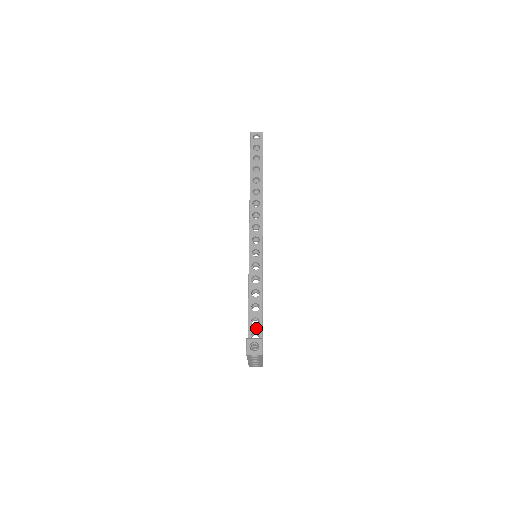
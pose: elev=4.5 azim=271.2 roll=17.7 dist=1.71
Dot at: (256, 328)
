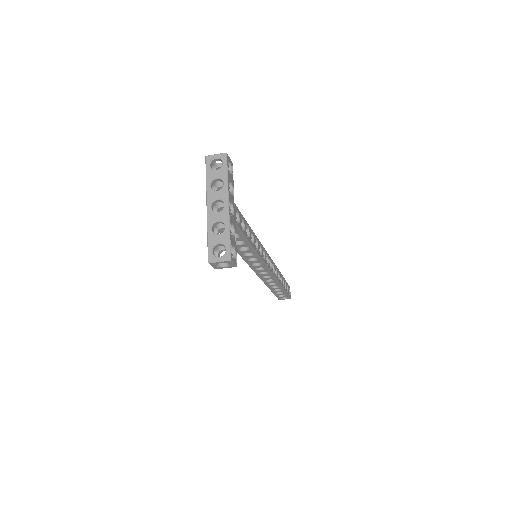
Dot at: occluded
